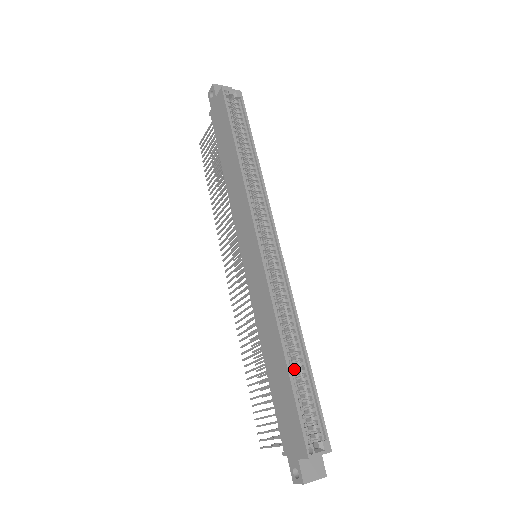
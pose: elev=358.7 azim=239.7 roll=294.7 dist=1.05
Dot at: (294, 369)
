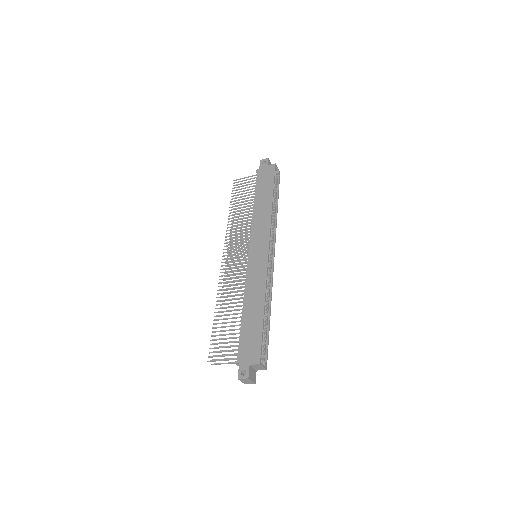
Dot at: occluded
